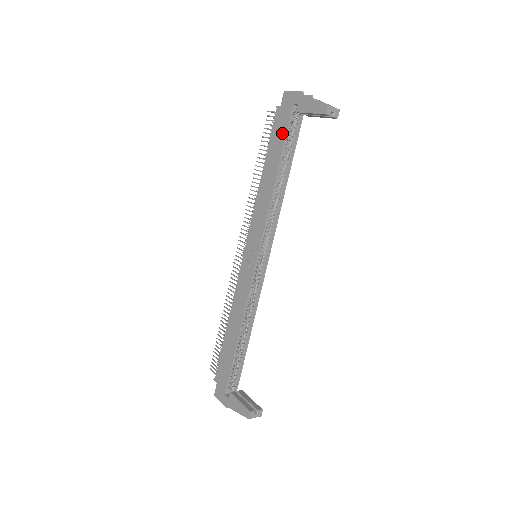
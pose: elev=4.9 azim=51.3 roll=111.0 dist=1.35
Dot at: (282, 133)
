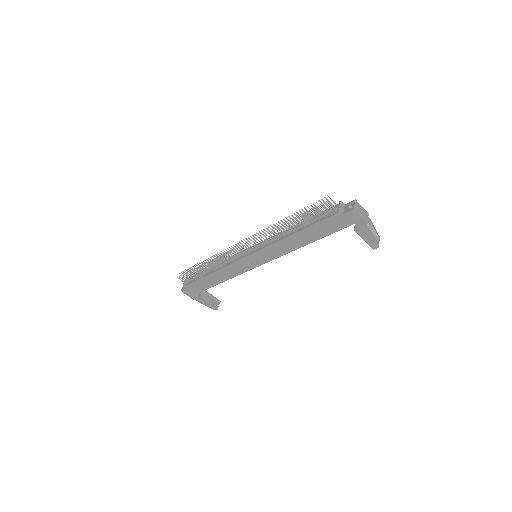
Dot at: (332, 230)
